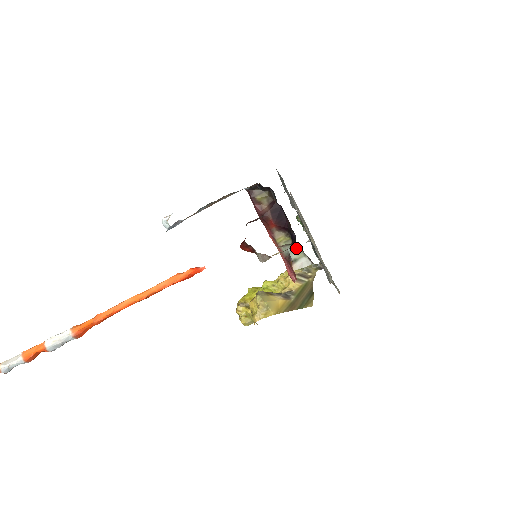
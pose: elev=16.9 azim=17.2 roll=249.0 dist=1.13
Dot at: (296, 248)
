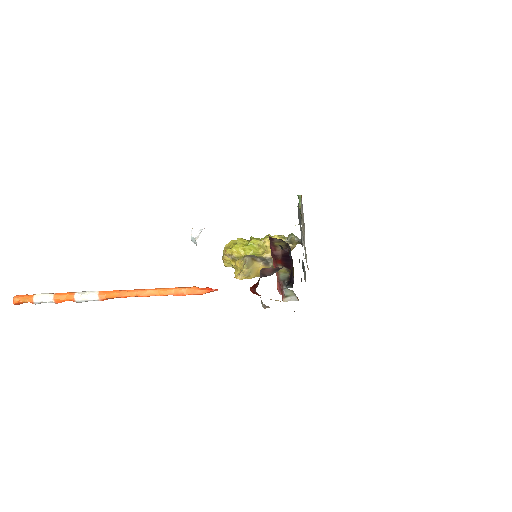
Dot at: (291, 291)
